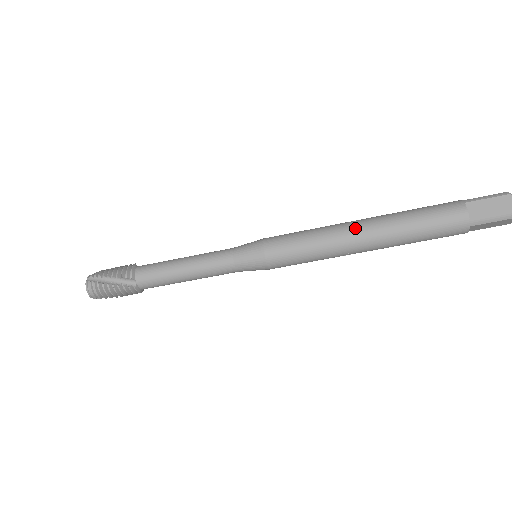
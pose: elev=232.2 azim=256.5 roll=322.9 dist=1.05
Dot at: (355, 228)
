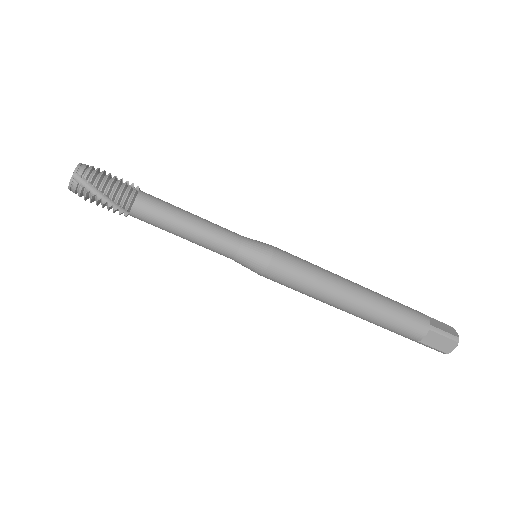
Dot at: (347, 299)
